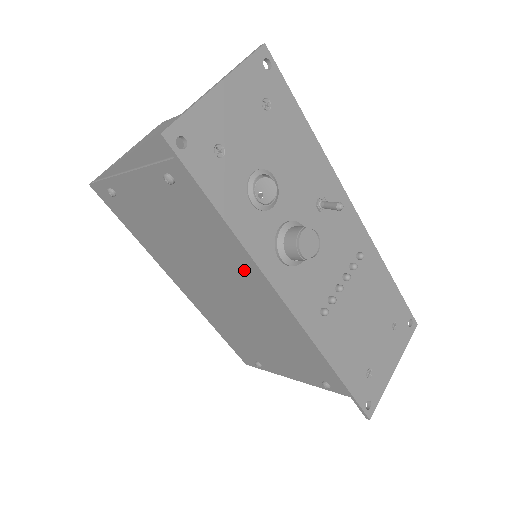
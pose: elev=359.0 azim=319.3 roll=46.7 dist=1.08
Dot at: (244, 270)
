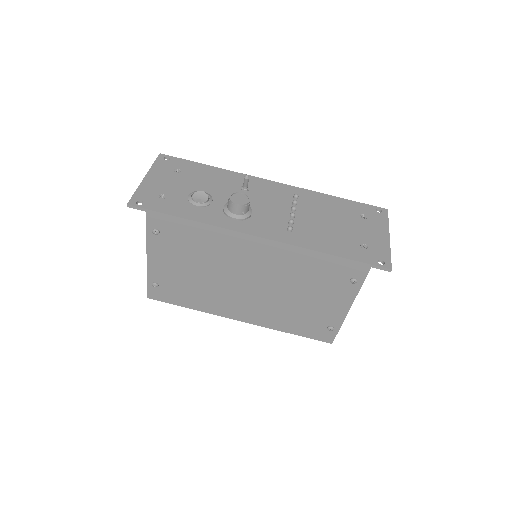
Dot at: (230, 246)
